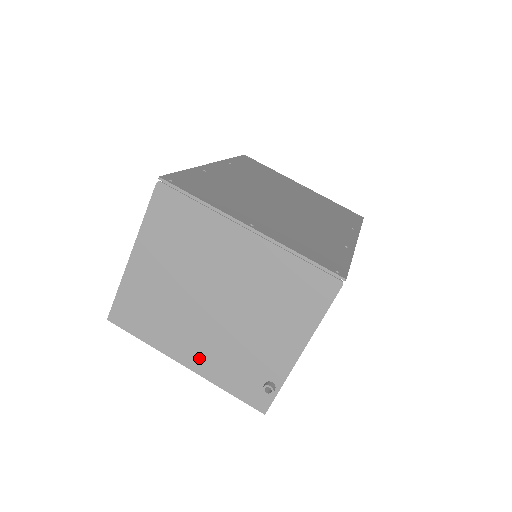
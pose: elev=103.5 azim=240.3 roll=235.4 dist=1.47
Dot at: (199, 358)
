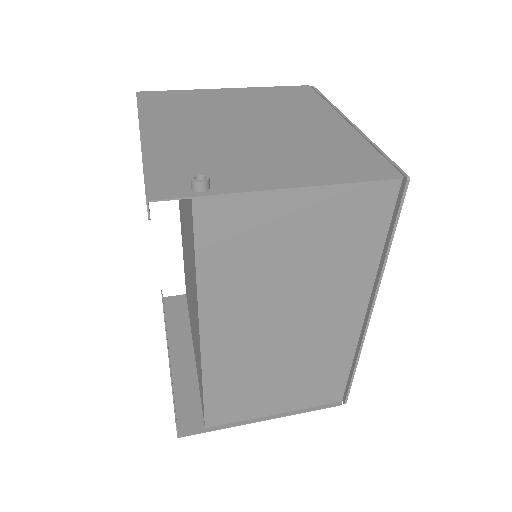
Dot at: (167, 138)
